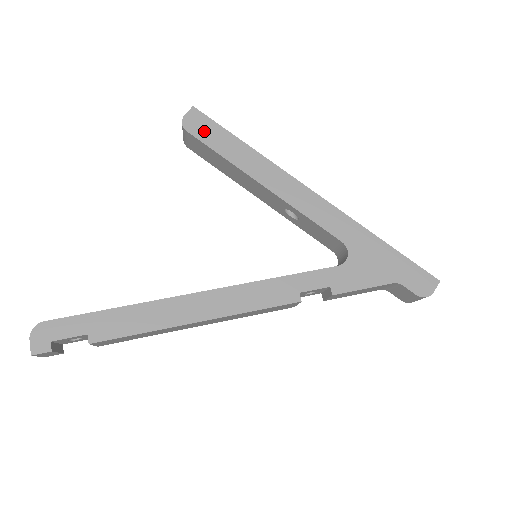
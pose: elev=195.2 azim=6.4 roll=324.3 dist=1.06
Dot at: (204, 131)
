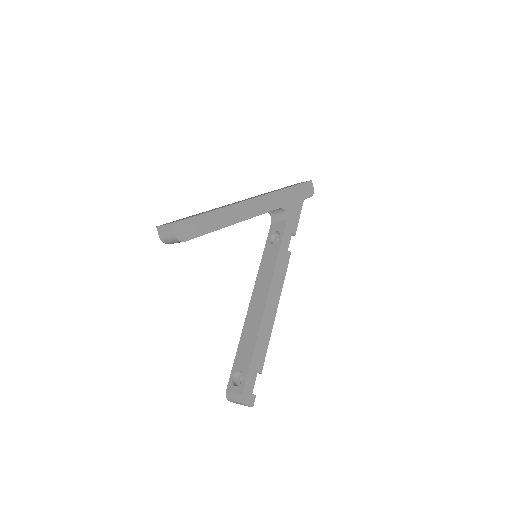
Dot at: (191, 230)
